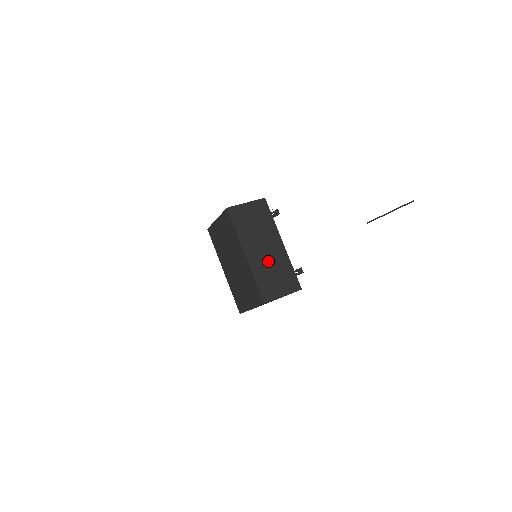
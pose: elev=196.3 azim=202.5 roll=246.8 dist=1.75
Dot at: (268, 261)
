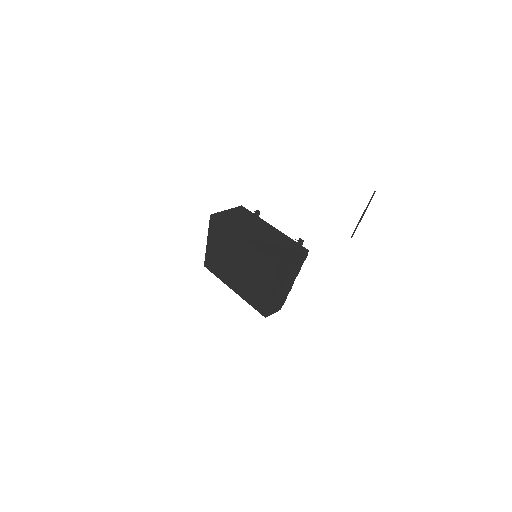
Dot at: (266, 238)
